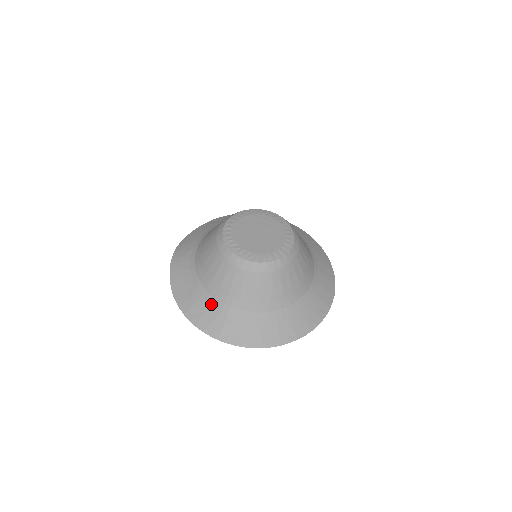
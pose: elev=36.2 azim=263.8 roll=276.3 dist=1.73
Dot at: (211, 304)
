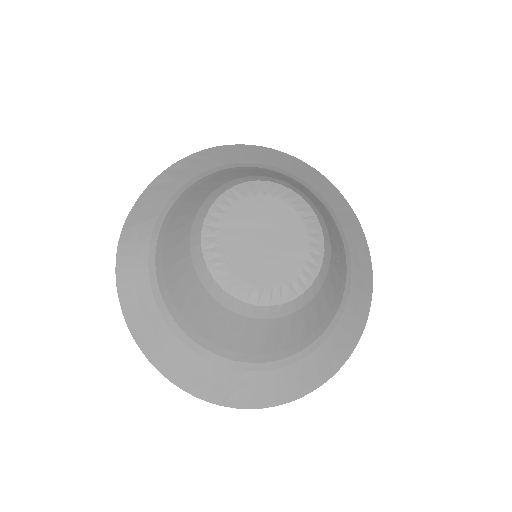
Dot at: (192, 352)
